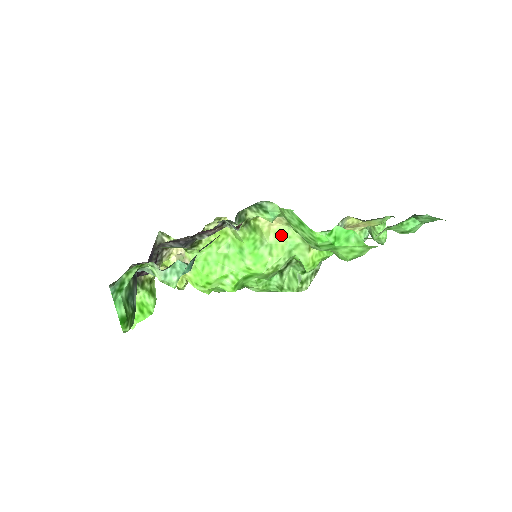
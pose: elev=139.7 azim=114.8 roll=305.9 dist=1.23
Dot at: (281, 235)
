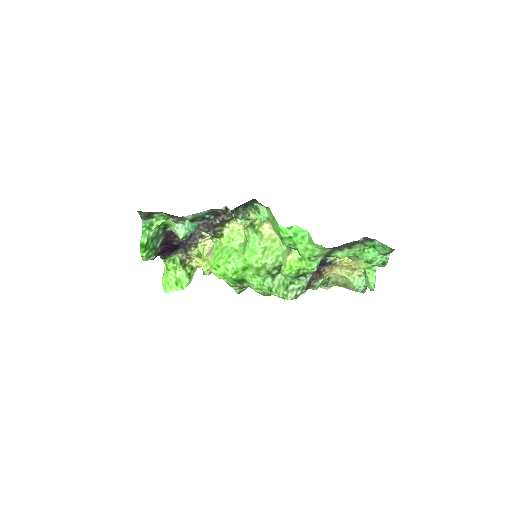
Dot at: (276, 243)
